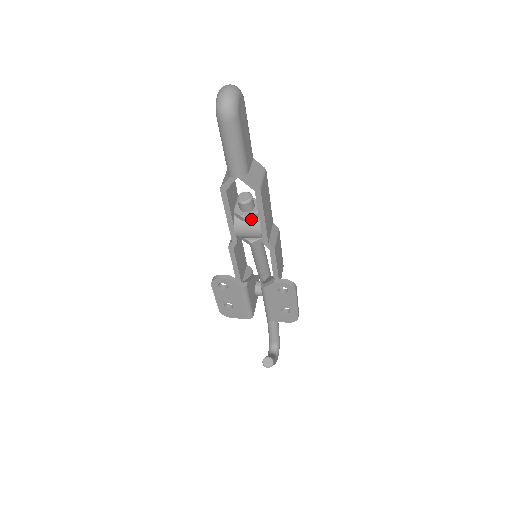
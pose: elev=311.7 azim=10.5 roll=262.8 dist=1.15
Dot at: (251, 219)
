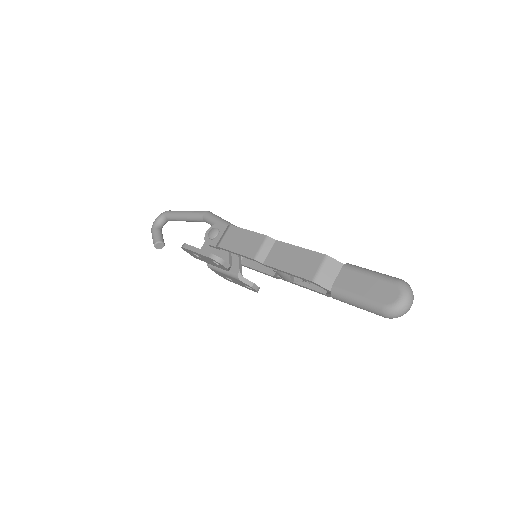
Dot at: (296, 280)
